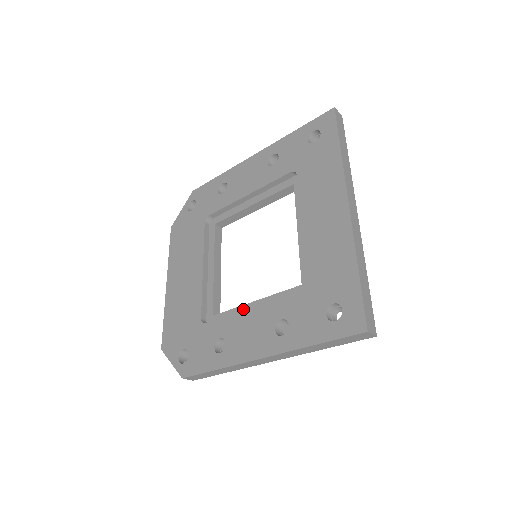
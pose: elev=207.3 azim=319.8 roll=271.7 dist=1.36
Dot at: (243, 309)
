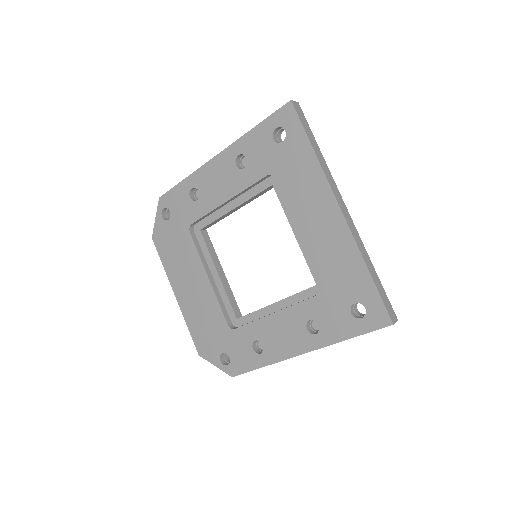
Dot at: (266, 311)
